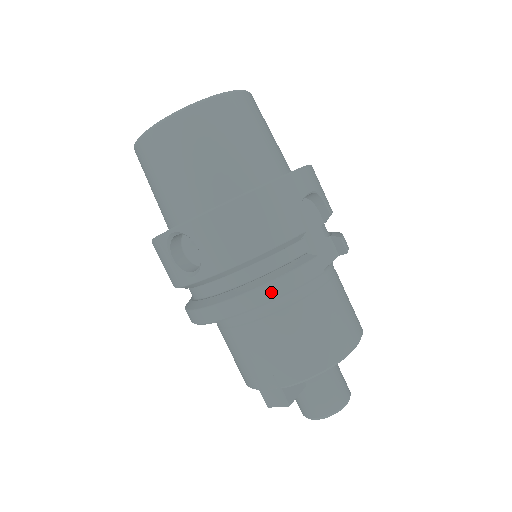
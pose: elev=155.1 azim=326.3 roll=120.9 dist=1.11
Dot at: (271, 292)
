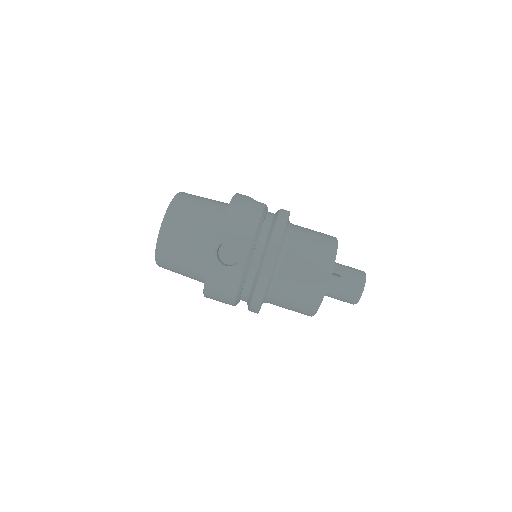
Dot at: (280, 229)
